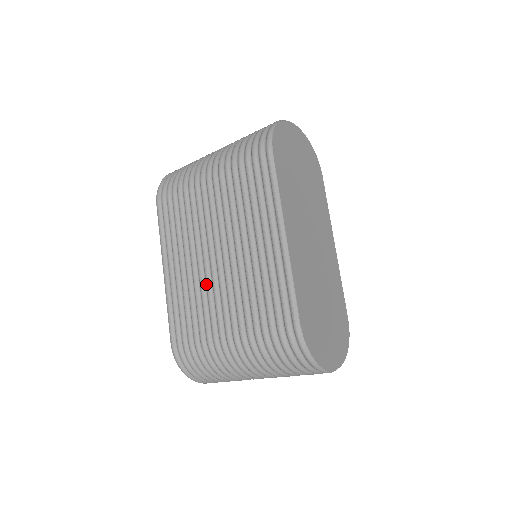
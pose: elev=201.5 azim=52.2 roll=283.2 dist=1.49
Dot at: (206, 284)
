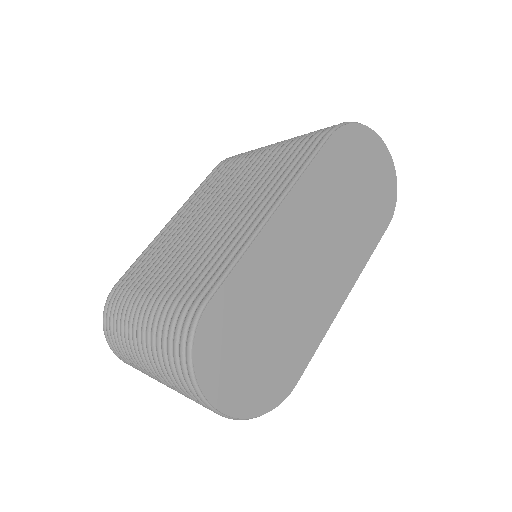
Dot at: (182, 239)
